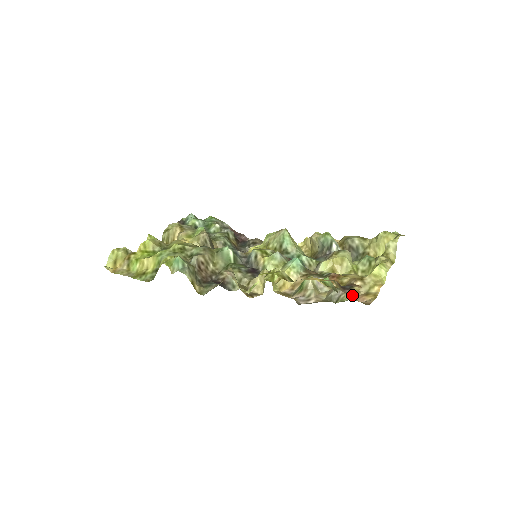
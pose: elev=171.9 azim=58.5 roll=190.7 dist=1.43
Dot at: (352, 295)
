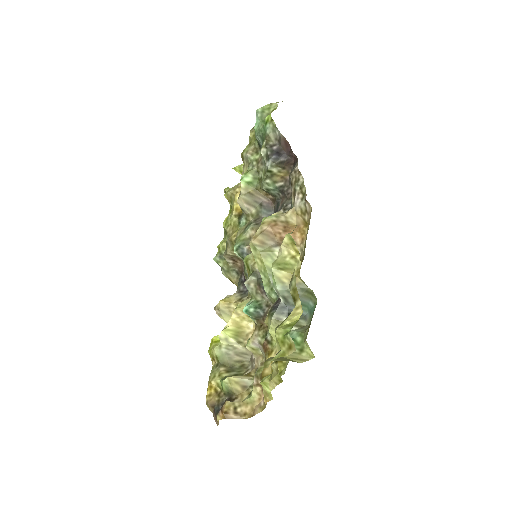
Dot at: (216, 421)
